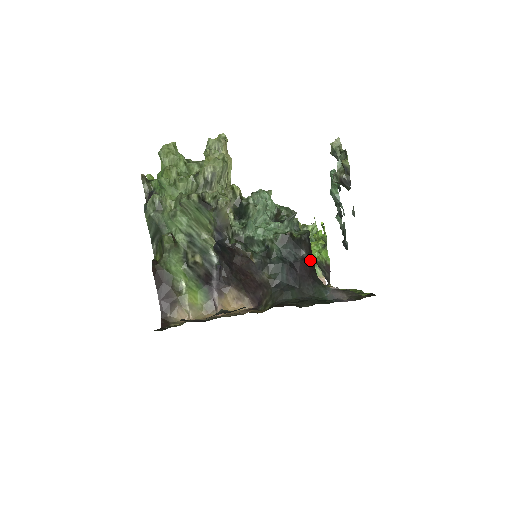
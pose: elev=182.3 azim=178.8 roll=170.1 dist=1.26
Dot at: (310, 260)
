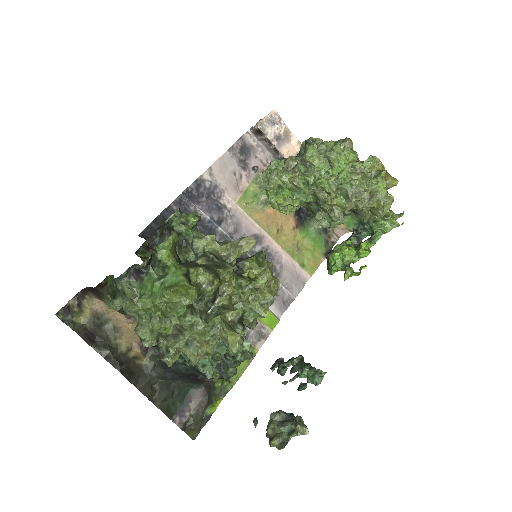
Dot at: occluded
